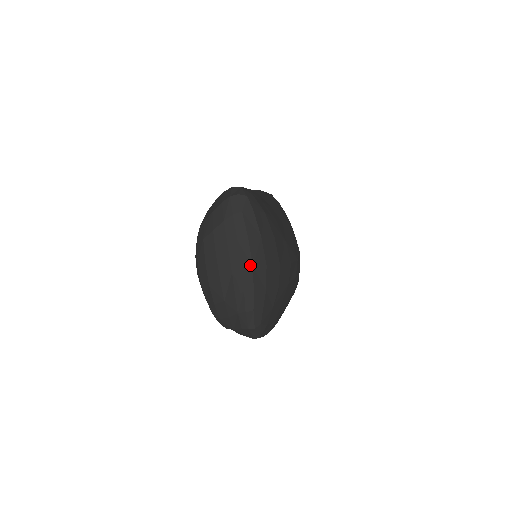
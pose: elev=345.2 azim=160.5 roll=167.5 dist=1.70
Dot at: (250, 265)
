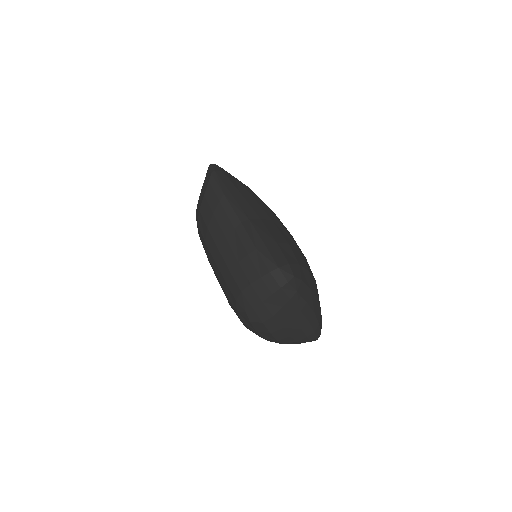
Dot at: (313, 315)
